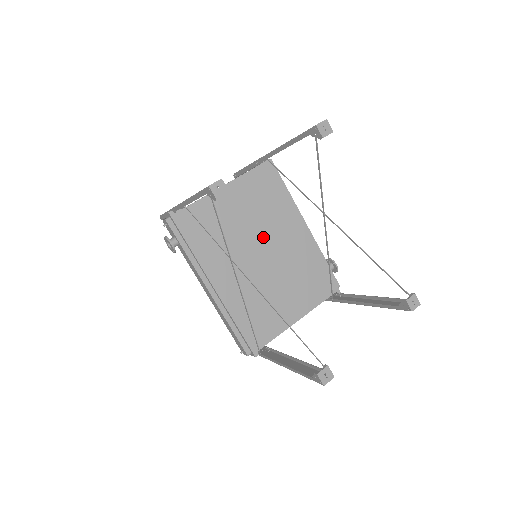
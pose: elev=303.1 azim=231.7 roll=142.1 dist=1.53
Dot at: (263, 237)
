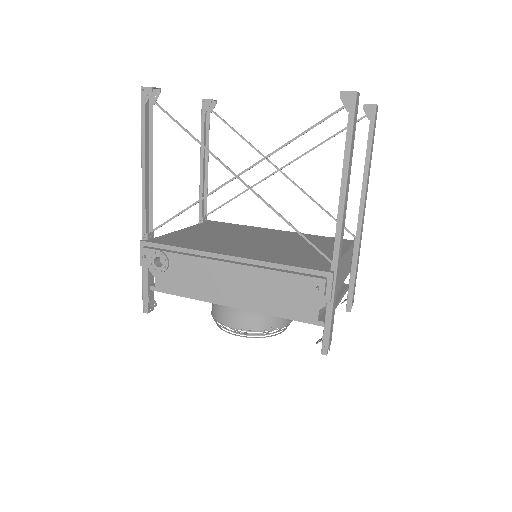
Dot at: (247, 237)
